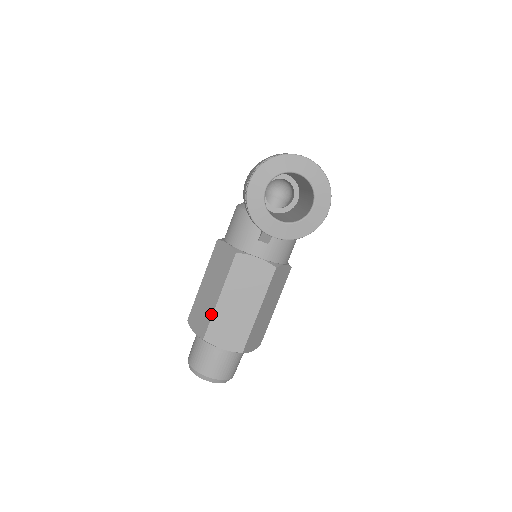
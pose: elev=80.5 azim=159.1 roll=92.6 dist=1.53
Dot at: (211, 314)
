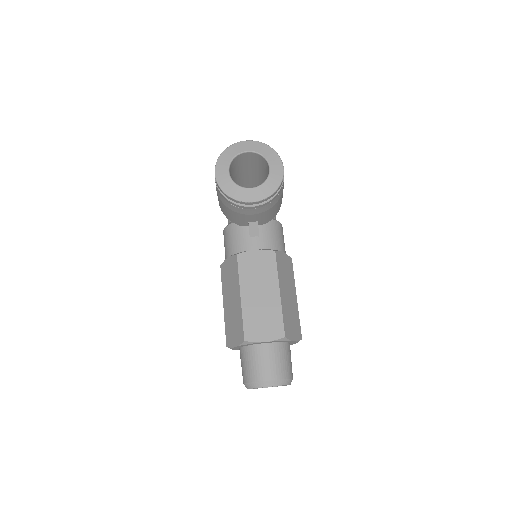
Dot at: (241, 315)
